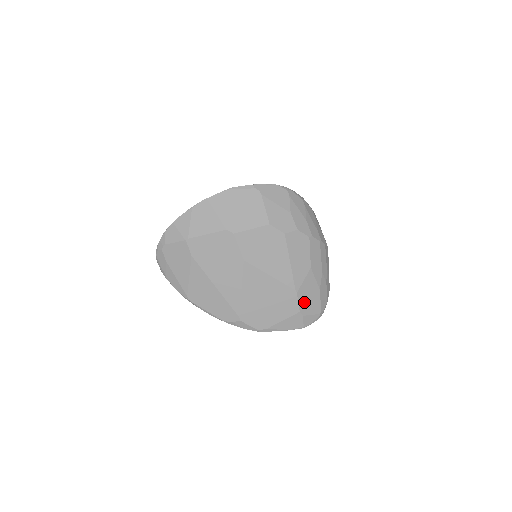
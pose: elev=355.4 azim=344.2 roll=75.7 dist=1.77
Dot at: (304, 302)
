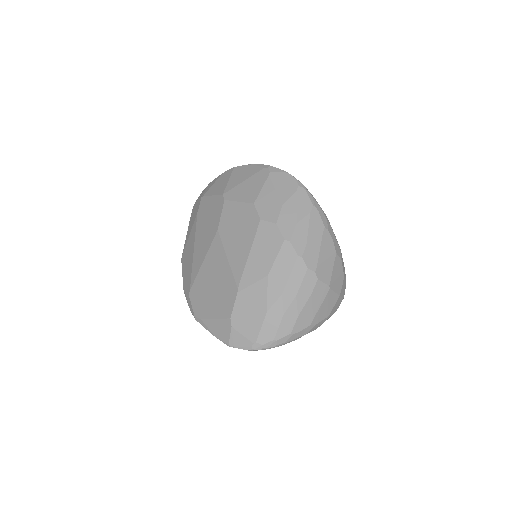
Dot at: (241, 311)
